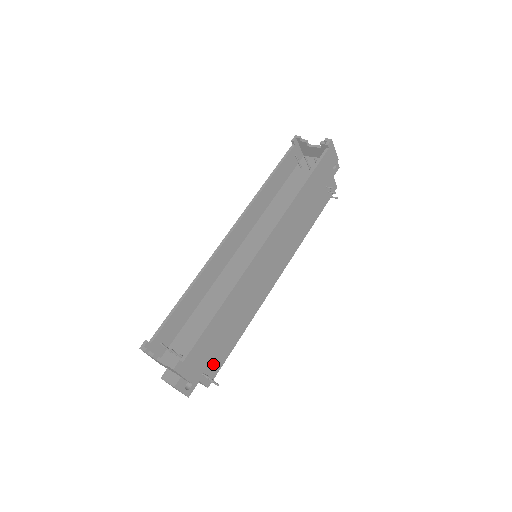
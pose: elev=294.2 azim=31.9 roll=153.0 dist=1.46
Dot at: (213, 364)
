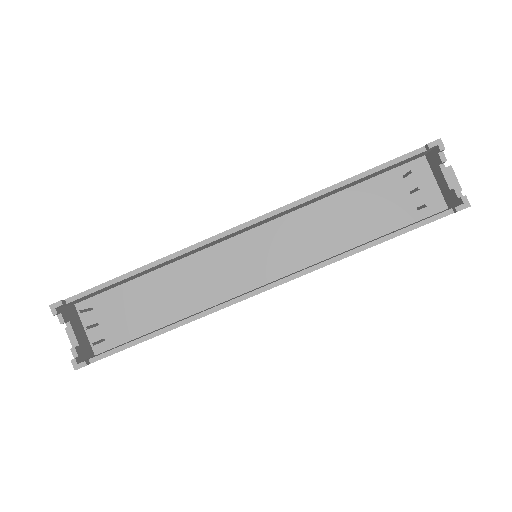
Dot at: occluded
